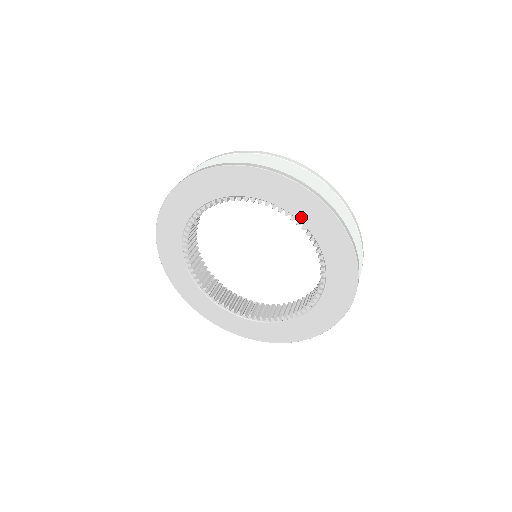
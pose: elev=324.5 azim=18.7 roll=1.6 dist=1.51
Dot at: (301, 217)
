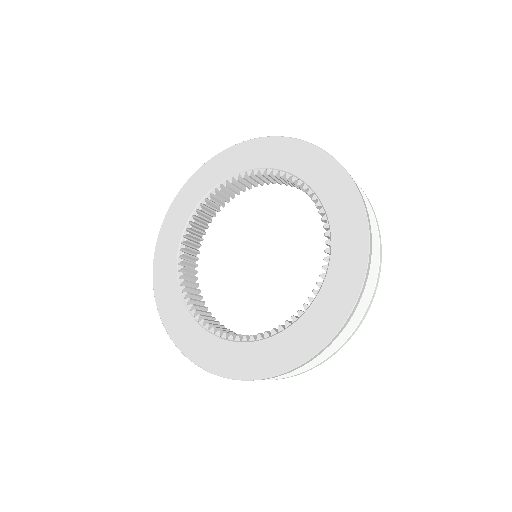
Dot at: (336, 246)
